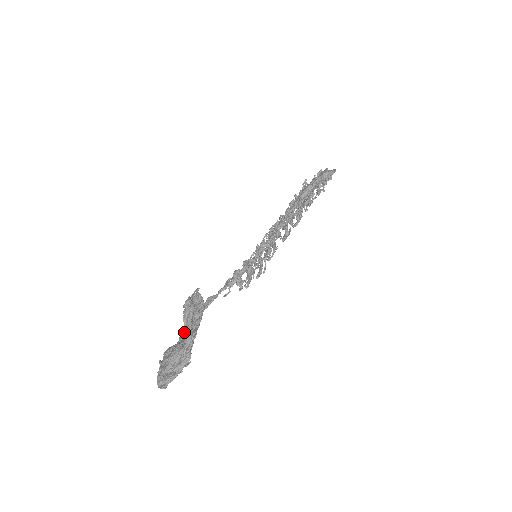
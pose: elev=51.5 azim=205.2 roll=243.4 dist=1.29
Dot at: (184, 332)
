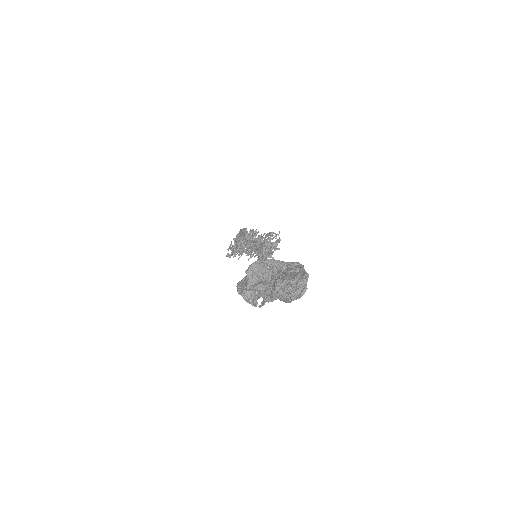
Dot at: (265, 292)
